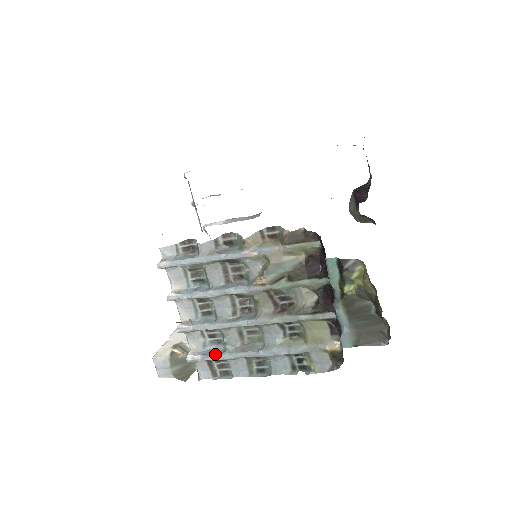
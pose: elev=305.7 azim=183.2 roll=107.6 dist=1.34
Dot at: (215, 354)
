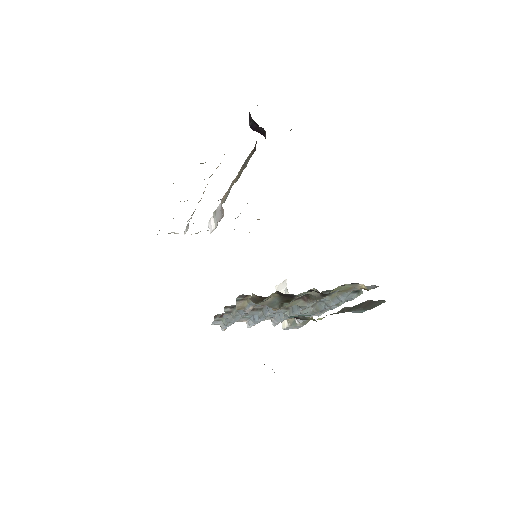
Dot at: occluded
